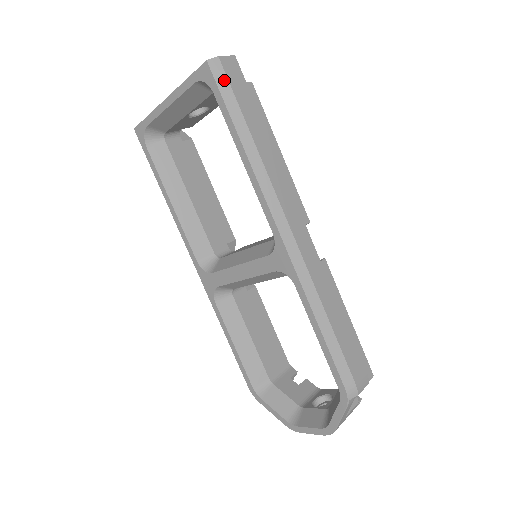
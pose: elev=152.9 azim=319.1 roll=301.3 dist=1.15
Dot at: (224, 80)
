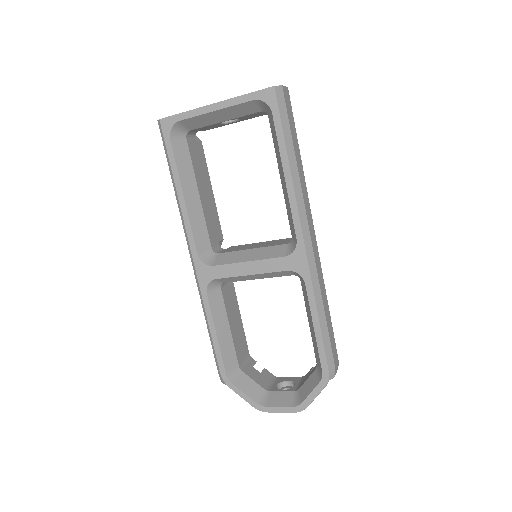
Dot at: (283, 106)
